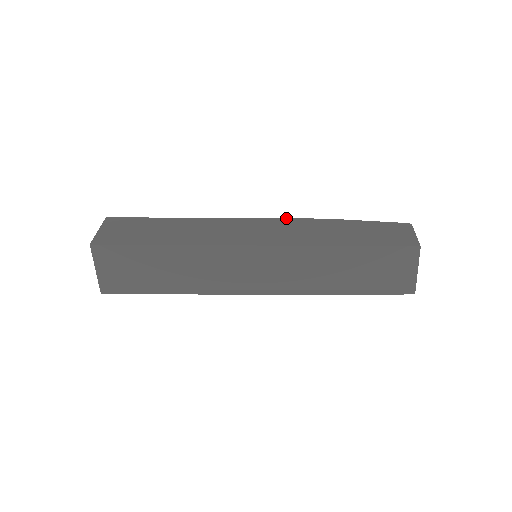
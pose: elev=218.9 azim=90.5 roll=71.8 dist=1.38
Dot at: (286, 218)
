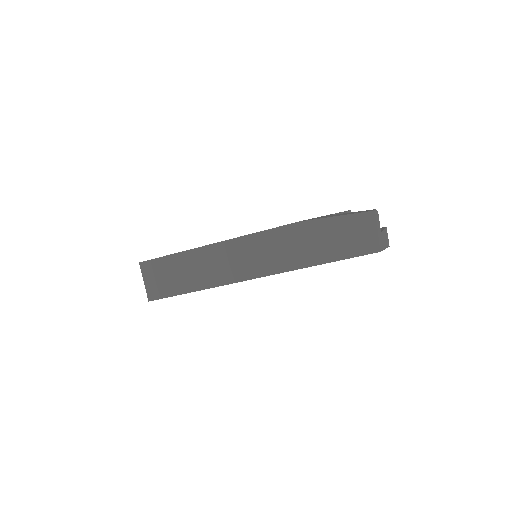
Dot at: (265, 230)
